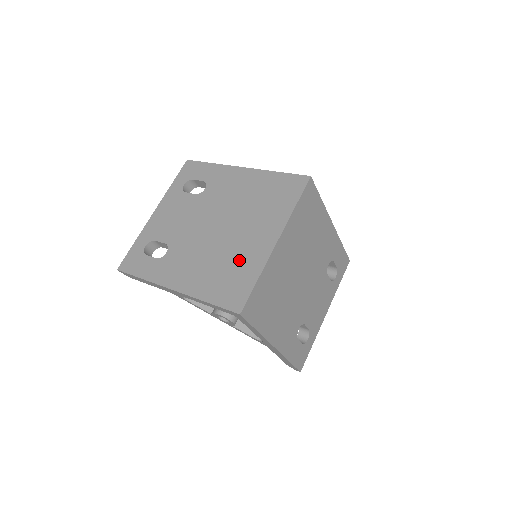
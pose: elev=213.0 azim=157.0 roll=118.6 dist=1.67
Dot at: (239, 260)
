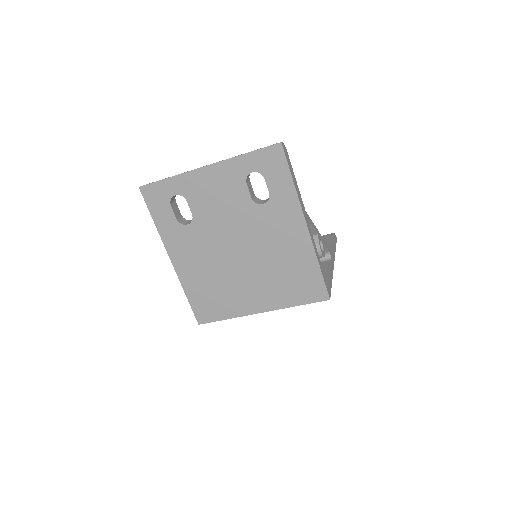
Dot at: (228, 295)
